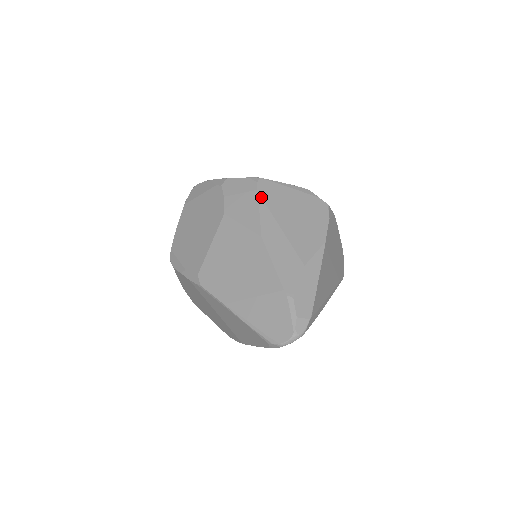
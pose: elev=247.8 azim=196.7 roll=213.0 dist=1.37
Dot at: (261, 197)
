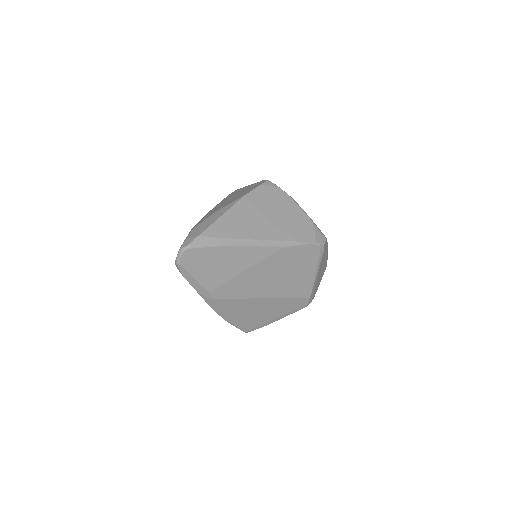
Dot at: occluded
